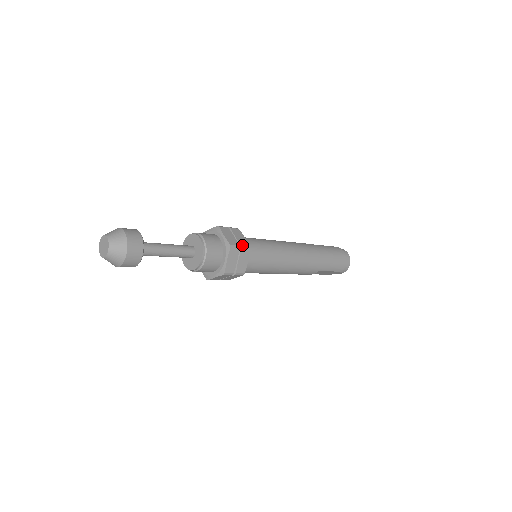
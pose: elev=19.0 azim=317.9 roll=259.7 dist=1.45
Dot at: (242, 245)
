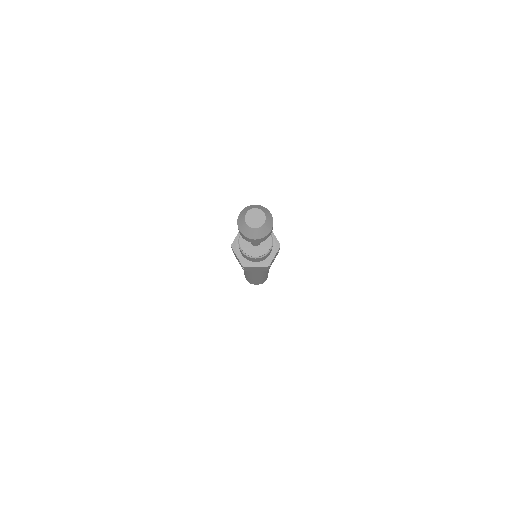
Dot at: occluded
